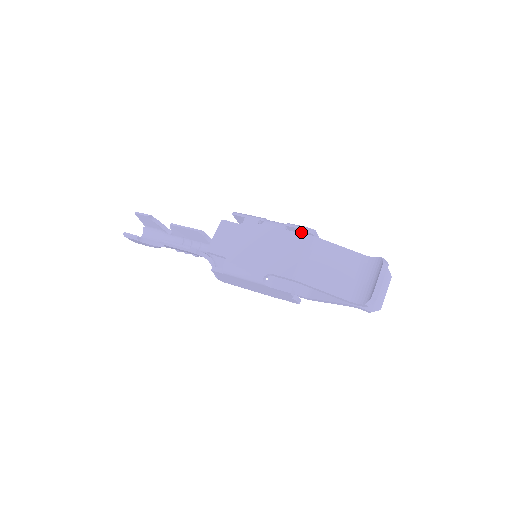
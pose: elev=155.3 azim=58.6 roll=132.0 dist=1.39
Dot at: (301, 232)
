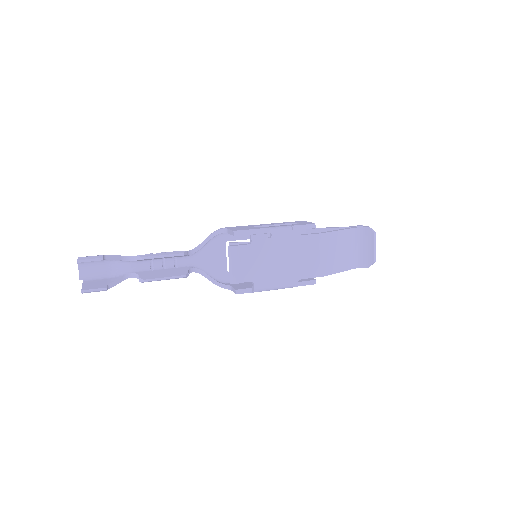
Dot at: occluded
